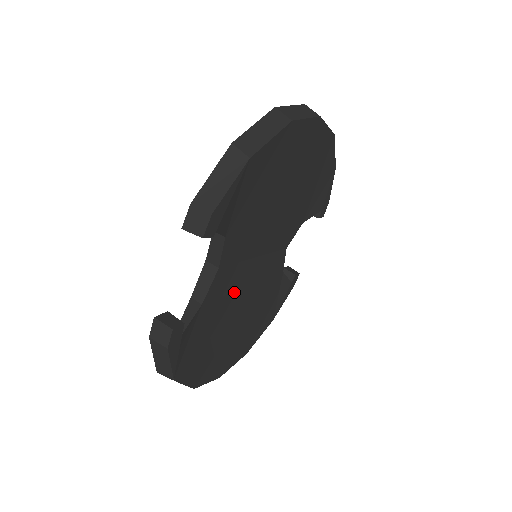
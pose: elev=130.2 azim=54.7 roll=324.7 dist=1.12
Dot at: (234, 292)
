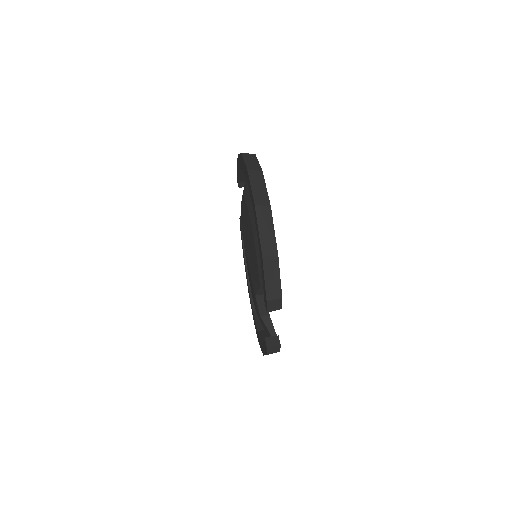
Dot at: occluded
